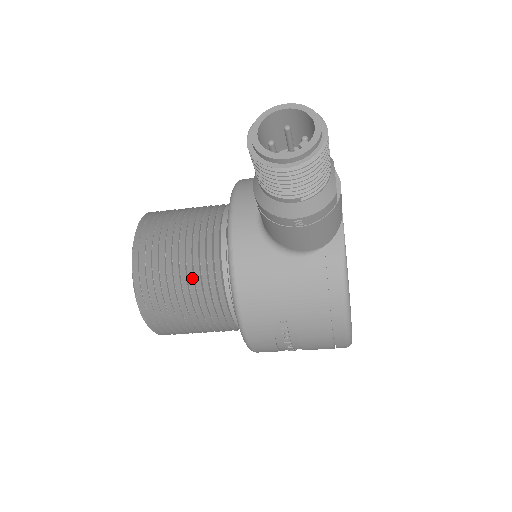
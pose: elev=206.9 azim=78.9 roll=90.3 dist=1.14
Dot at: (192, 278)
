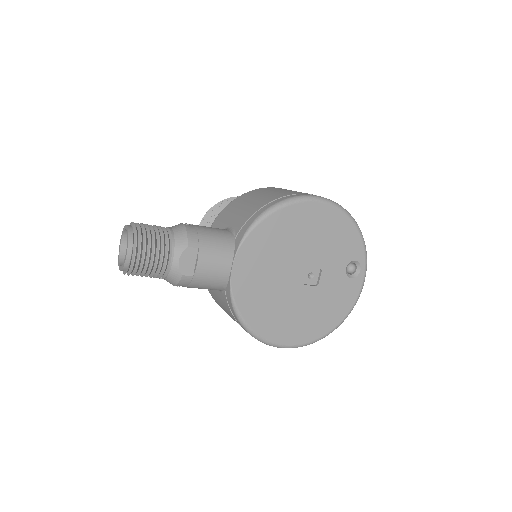
Dot at: occluded
